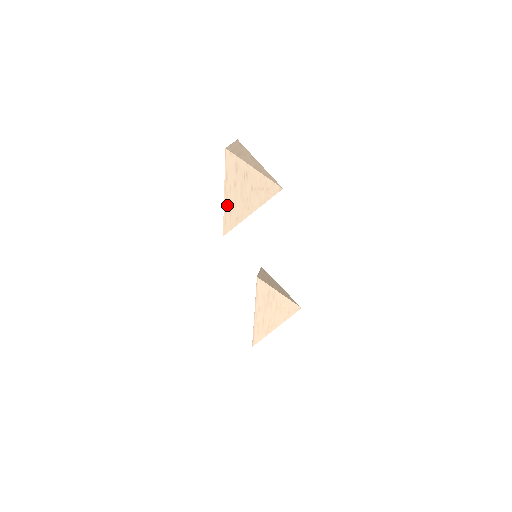
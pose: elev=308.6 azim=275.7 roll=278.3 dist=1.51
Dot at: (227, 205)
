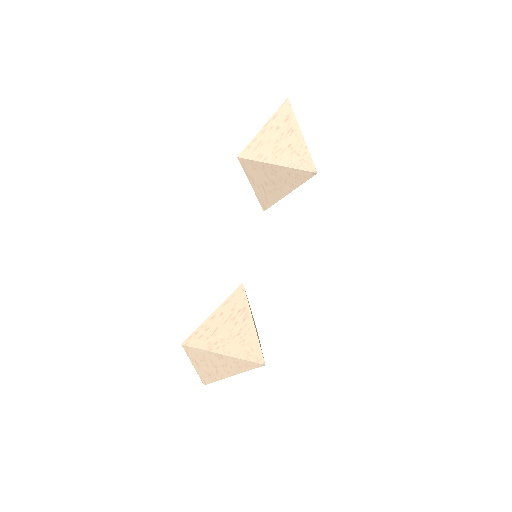
Dot at: (259, 137)
